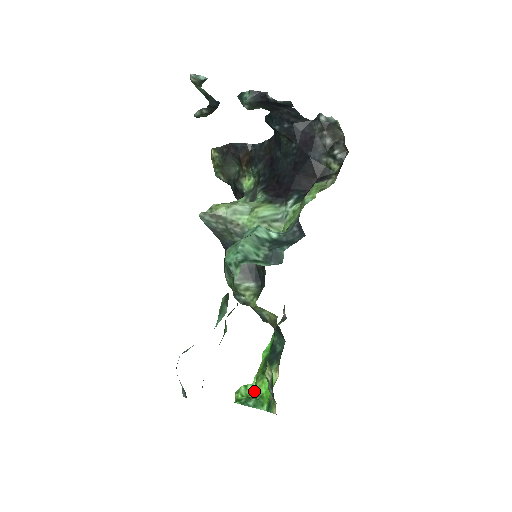
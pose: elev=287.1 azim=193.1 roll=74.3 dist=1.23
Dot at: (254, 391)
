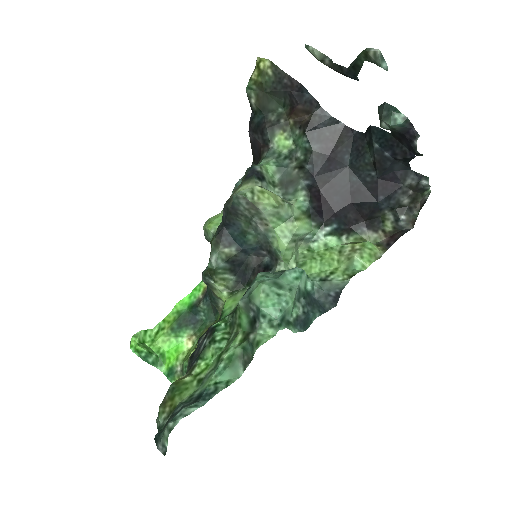
Dot at: (154, 341)
